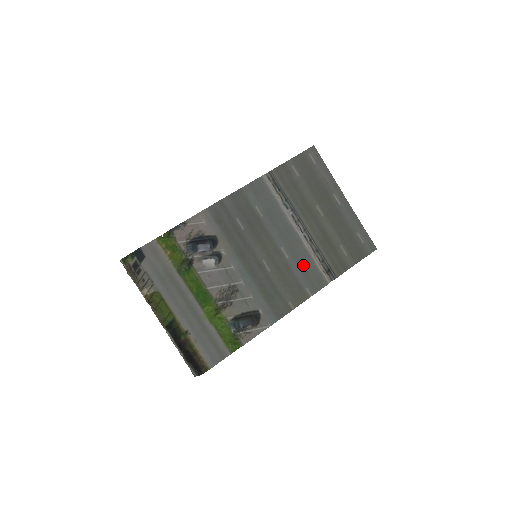
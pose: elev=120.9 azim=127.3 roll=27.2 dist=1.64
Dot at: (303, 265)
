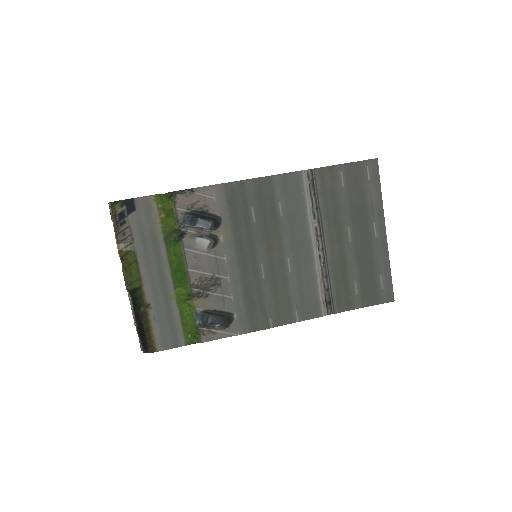
Dot at: (303, 286)
